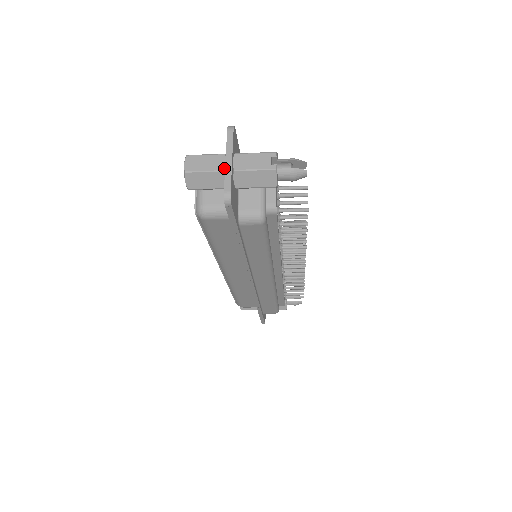
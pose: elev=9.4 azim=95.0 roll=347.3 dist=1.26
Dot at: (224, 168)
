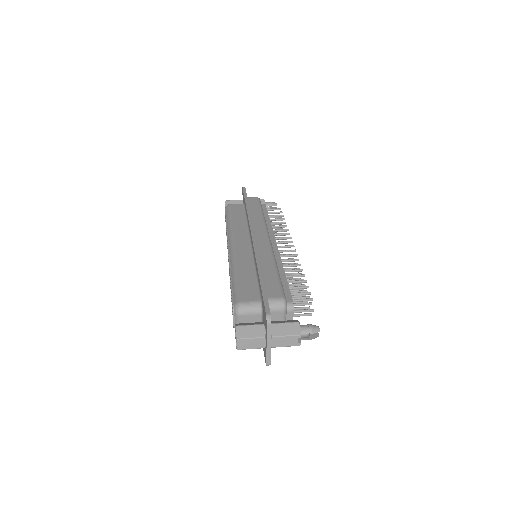
Dot at: (265, 347)
